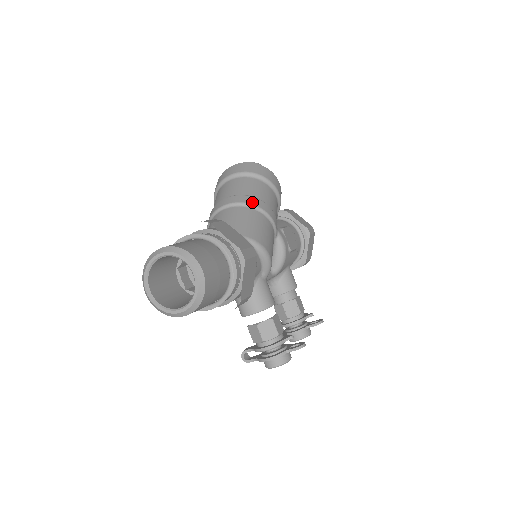
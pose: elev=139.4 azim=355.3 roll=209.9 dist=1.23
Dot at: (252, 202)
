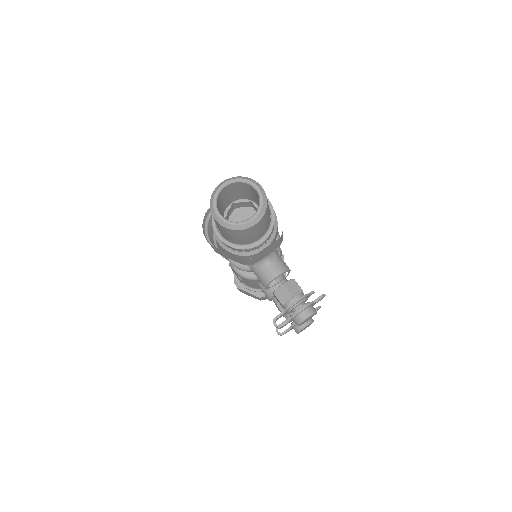
Dot at: occluded
